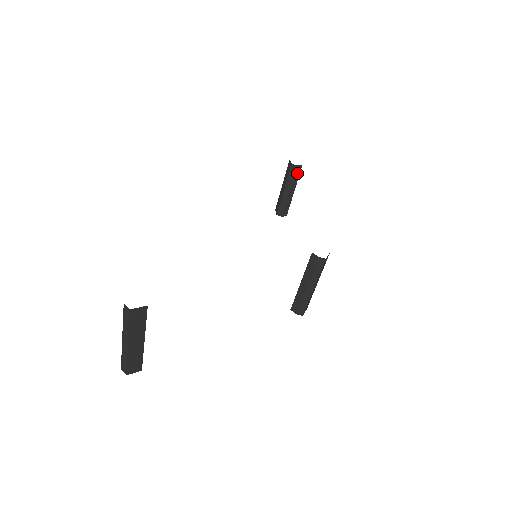
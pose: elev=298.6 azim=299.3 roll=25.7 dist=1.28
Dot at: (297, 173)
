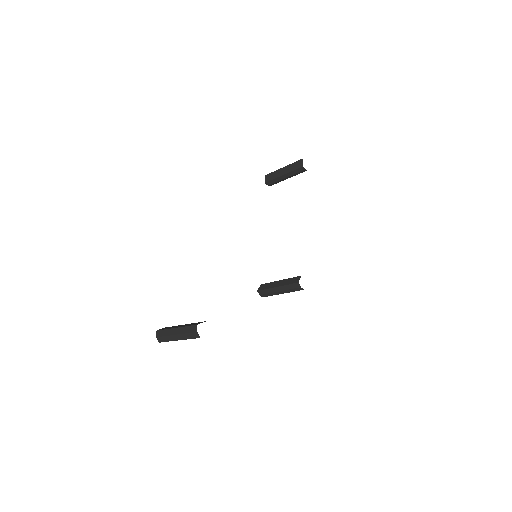
Dot at: (301, 172)
